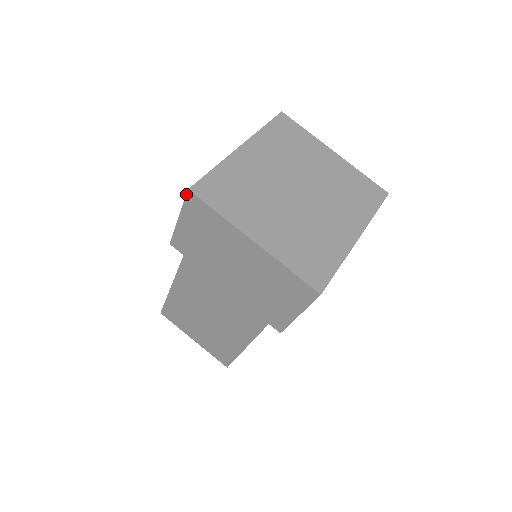
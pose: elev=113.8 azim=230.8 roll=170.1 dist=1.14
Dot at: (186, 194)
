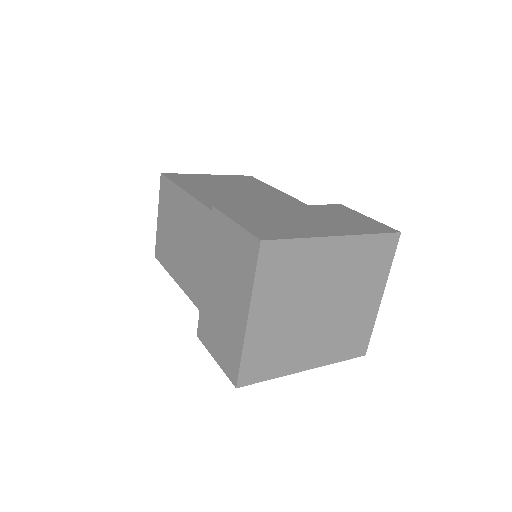
Dot at: (256, 237)
